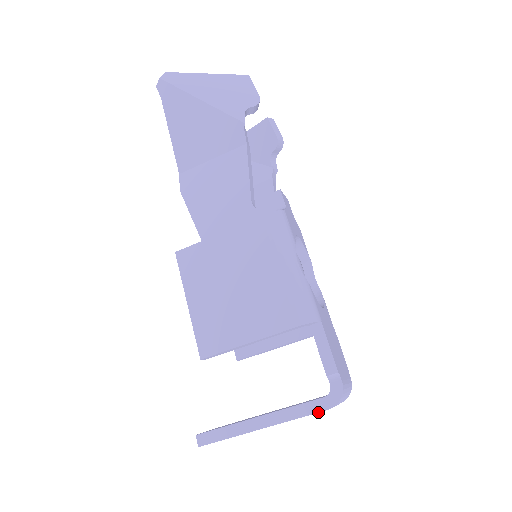
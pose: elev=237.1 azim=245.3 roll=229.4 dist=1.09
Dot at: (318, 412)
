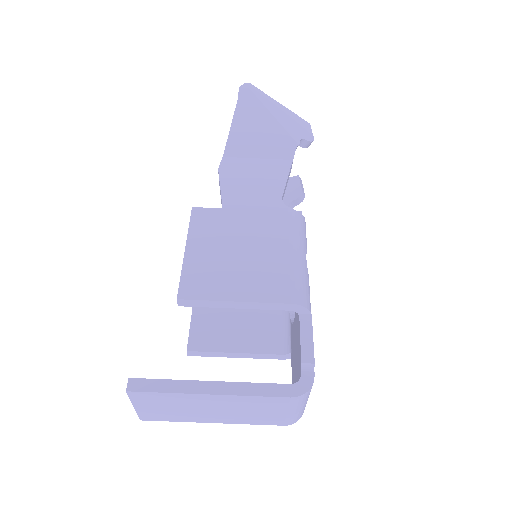
Dot at: (279, 396)
